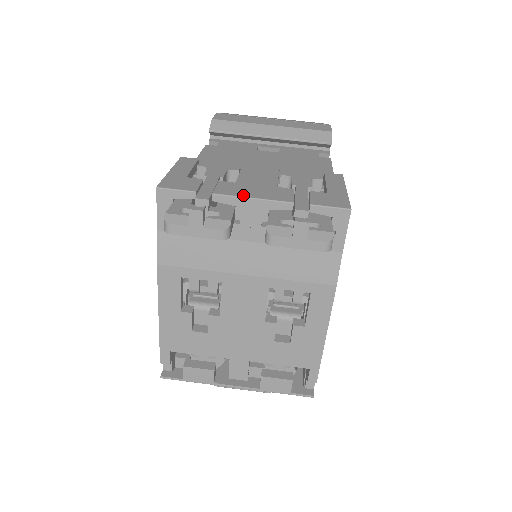
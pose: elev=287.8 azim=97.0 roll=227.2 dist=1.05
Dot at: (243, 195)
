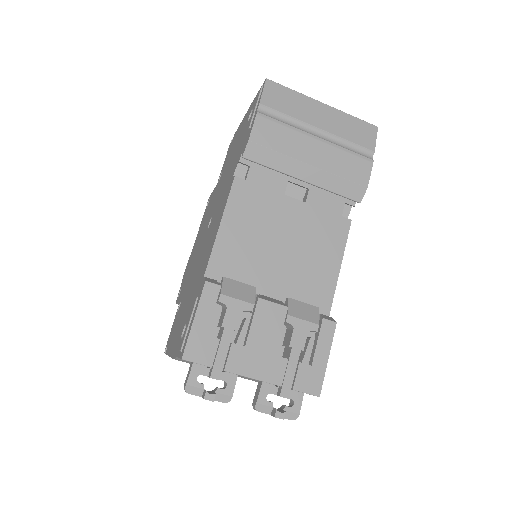
Dot at: (247, 374)
